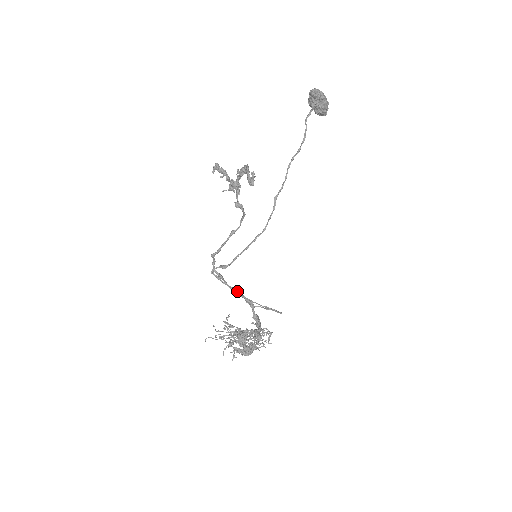
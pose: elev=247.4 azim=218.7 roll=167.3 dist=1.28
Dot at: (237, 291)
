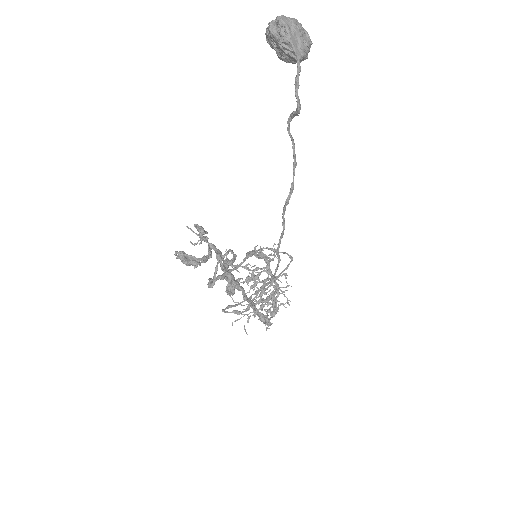
Dot at: (239, 265)
